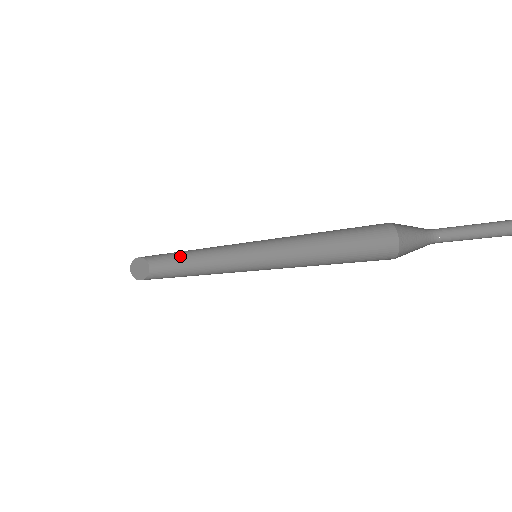
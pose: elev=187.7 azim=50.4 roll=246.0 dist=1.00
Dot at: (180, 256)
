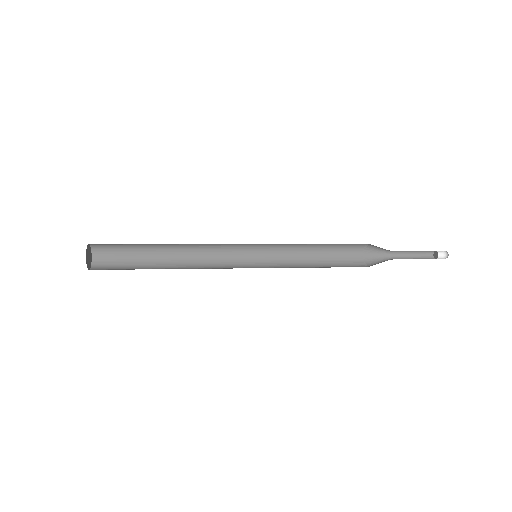
Dot at: (149, 244)
